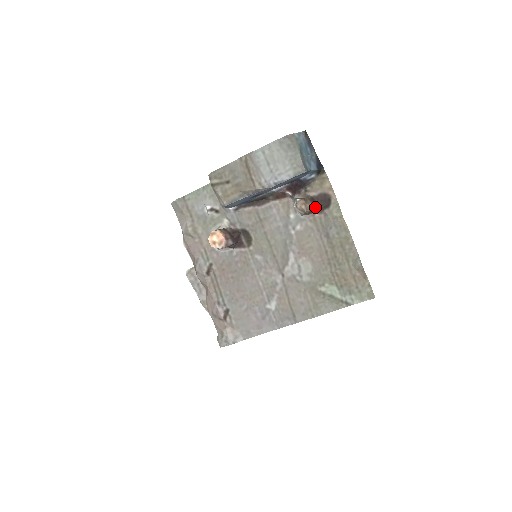
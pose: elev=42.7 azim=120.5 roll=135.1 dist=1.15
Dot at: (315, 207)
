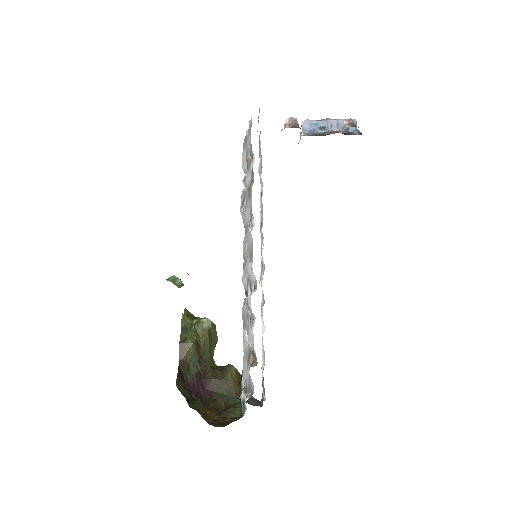
Dot at: (355, 126)
